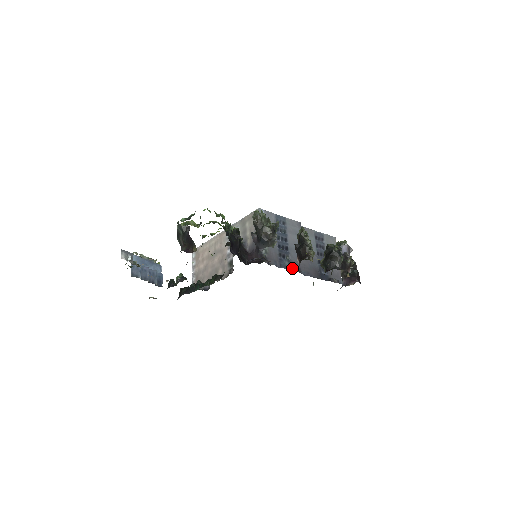
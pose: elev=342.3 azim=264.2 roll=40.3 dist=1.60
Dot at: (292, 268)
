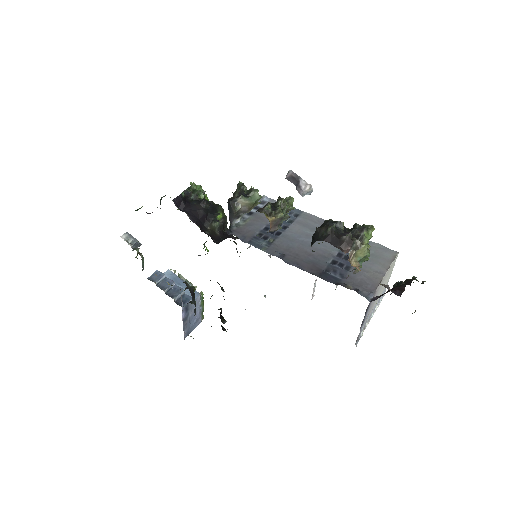
Dot at: (269, 250)
